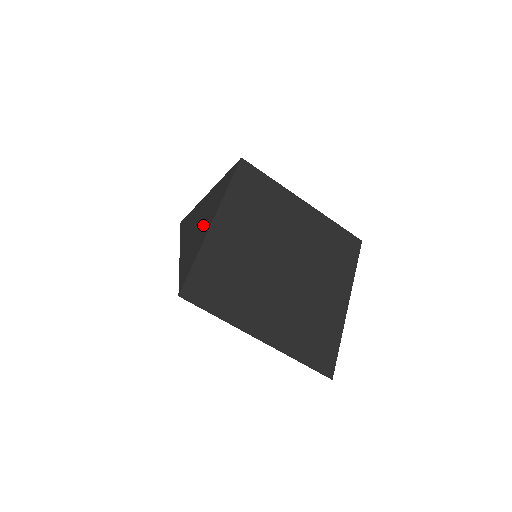
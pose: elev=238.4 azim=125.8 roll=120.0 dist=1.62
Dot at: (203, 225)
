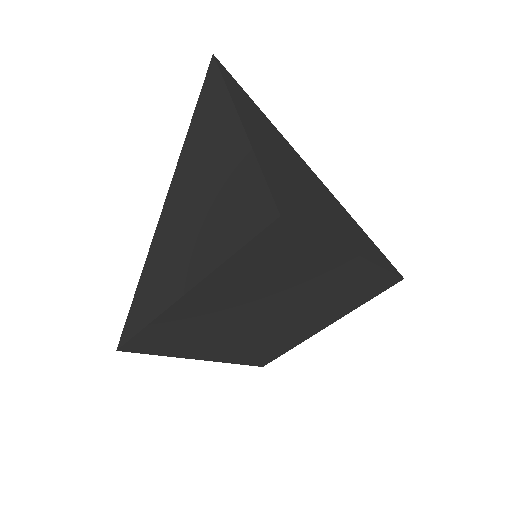
Dot at: (185, 252)
